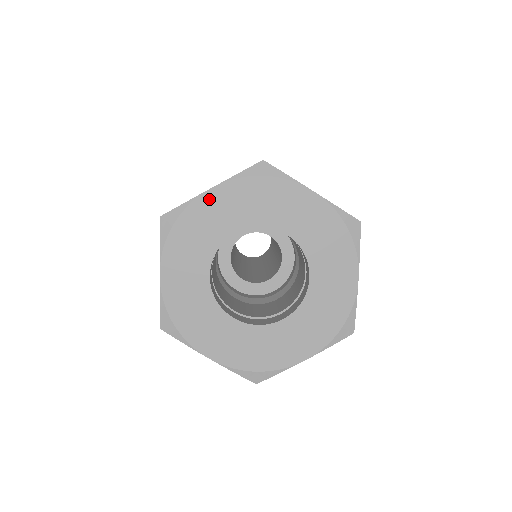
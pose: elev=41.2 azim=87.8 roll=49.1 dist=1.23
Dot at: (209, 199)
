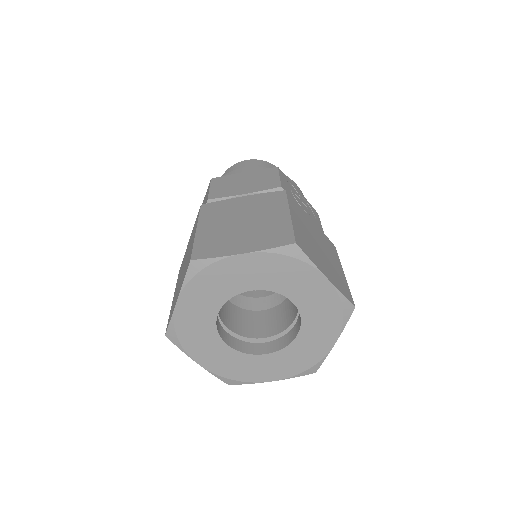
Dot at: (182, 309)
